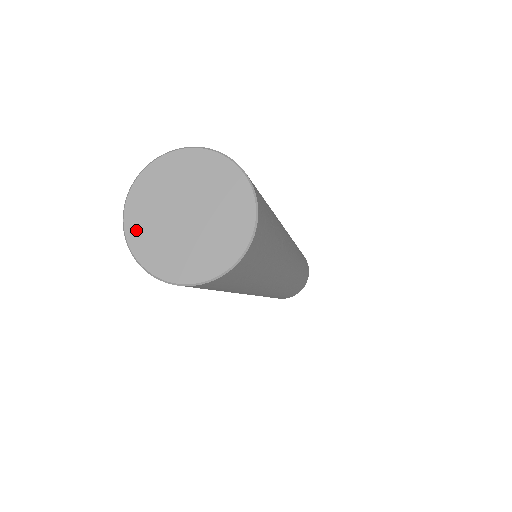
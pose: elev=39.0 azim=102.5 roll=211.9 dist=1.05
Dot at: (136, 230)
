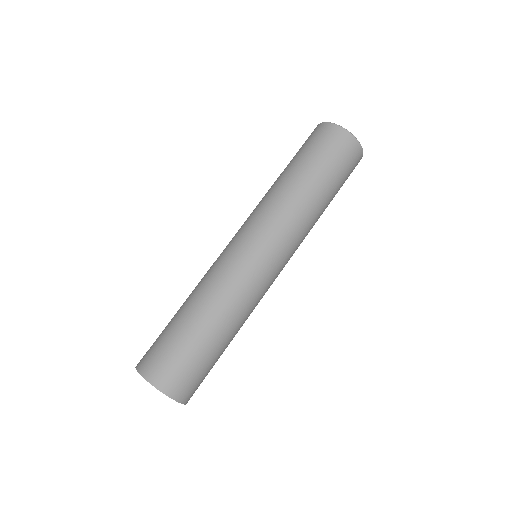
Dot at: occluded
